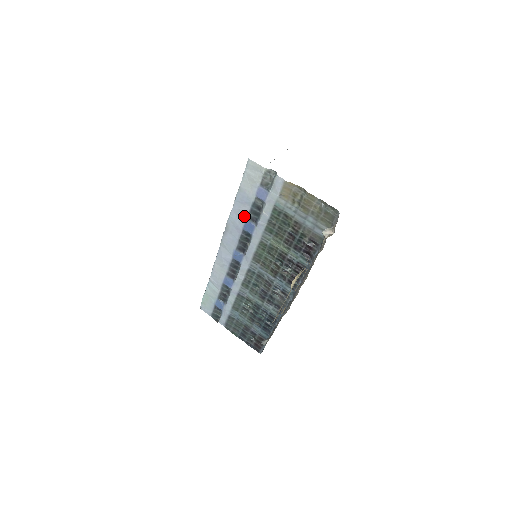
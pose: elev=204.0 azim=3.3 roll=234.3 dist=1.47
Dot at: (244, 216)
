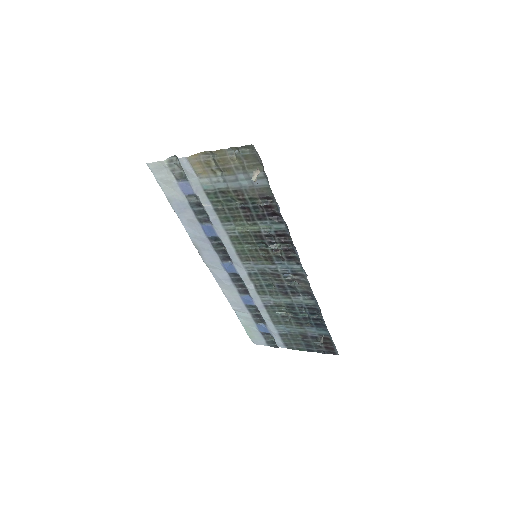
Dot at: (196, 223)
